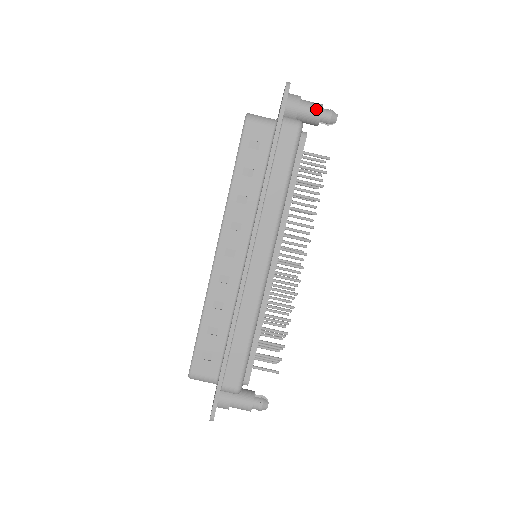
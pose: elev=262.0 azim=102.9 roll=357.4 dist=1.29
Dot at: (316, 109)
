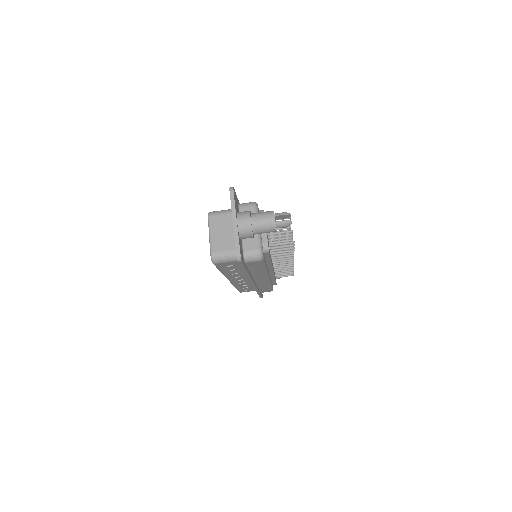
Dot at: (270, 231)
